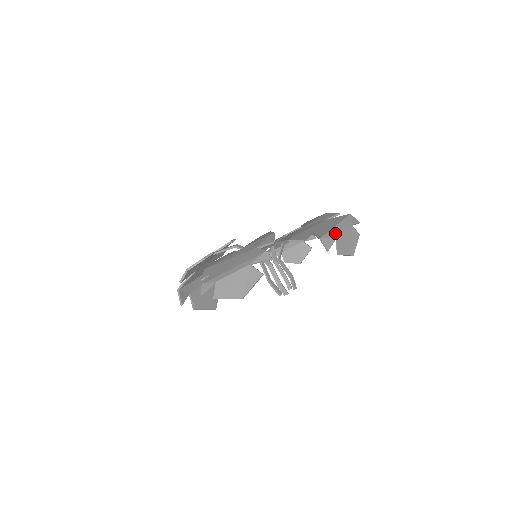
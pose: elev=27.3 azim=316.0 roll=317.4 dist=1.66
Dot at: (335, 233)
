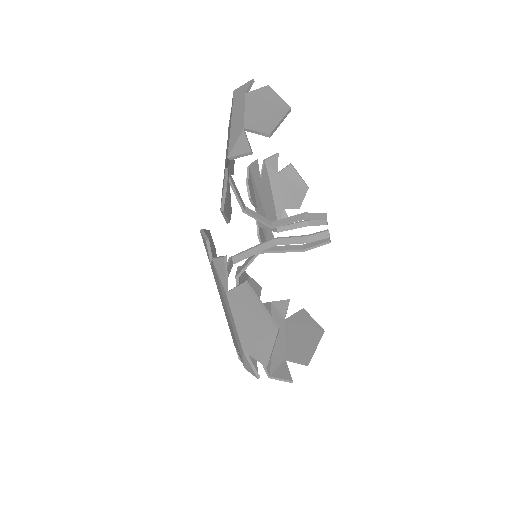
Dot at: (237, 128)
